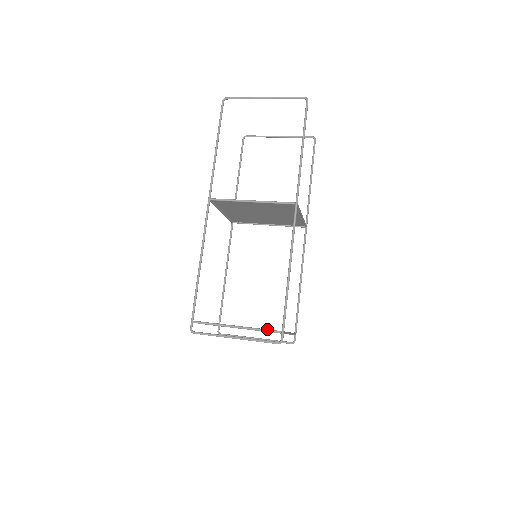
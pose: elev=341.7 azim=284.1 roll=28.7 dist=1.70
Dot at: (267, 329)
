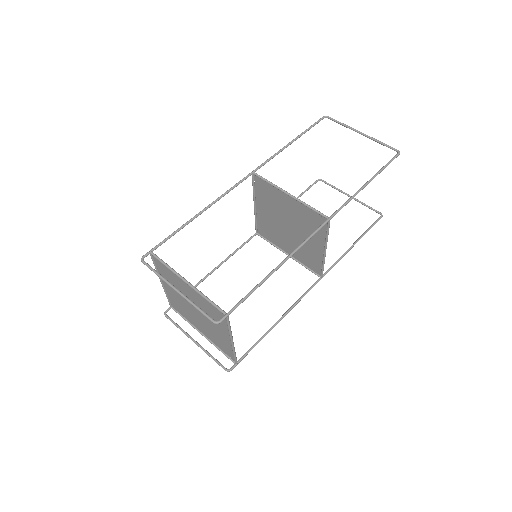
Dot at: occluded
